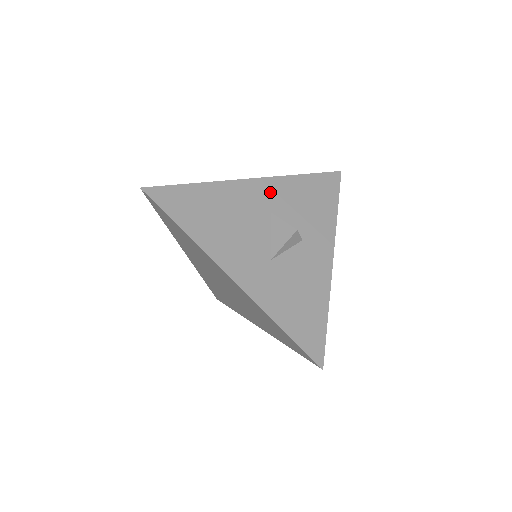
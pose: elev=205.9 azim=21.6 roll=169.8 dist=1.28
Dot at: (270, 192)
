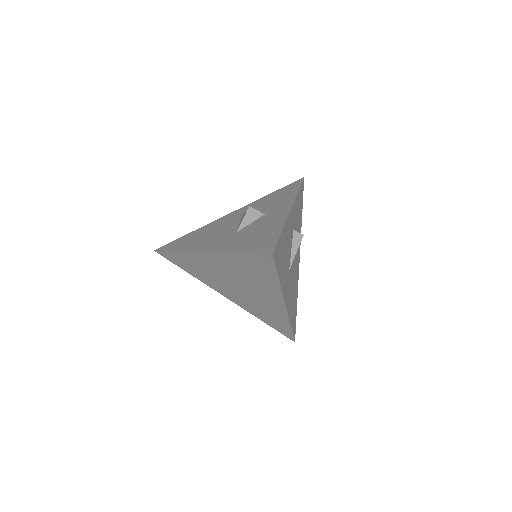
Dot at: (243, 211)
